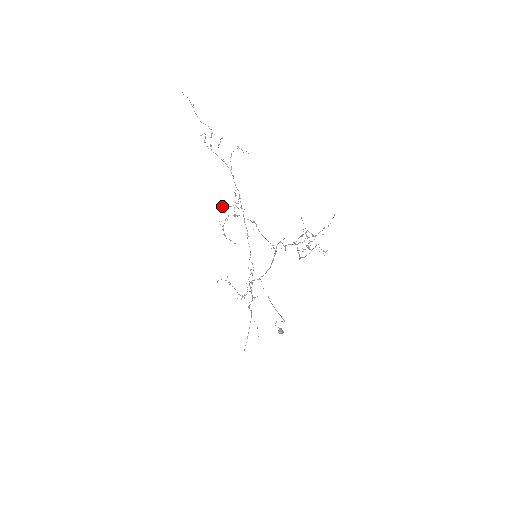
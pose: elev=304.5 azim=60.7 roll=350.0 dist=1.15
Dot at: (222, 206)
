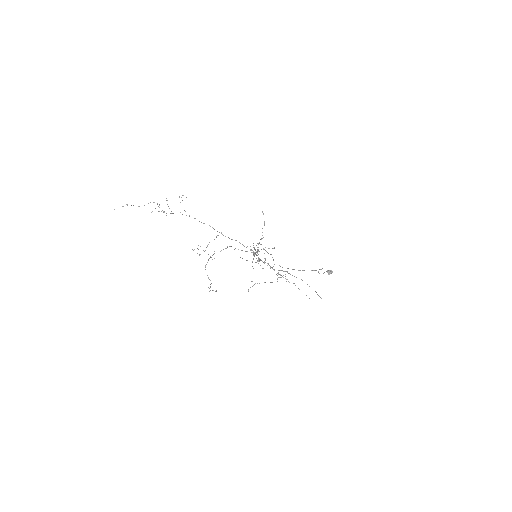
Dot at: occluded
